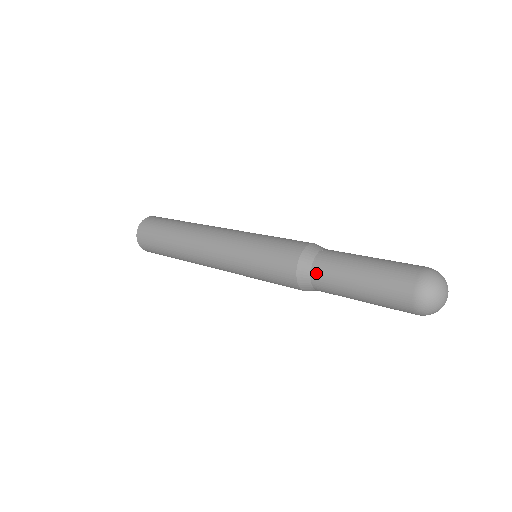
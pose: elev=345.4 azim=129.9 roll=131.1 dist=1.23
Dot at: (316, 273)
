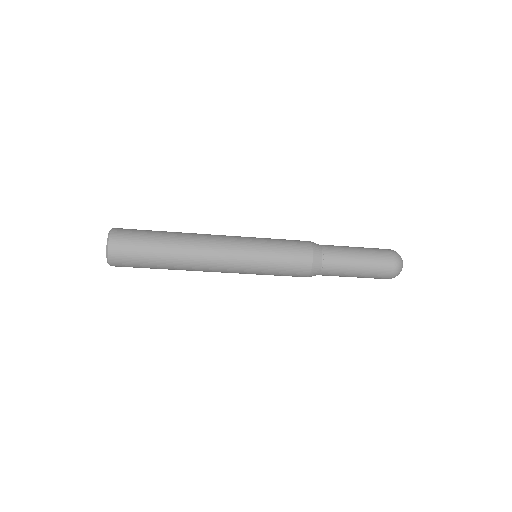
Dot at: (326, 248)
